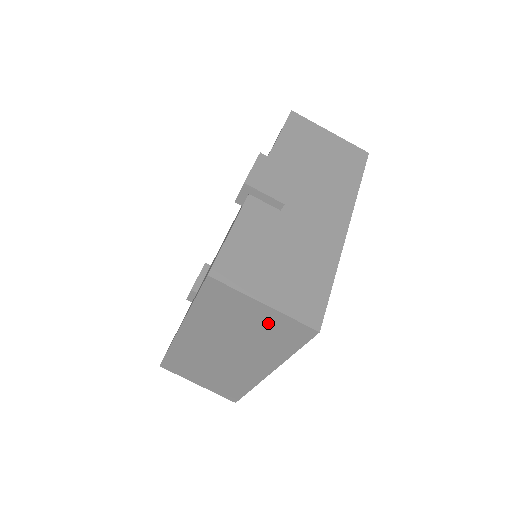
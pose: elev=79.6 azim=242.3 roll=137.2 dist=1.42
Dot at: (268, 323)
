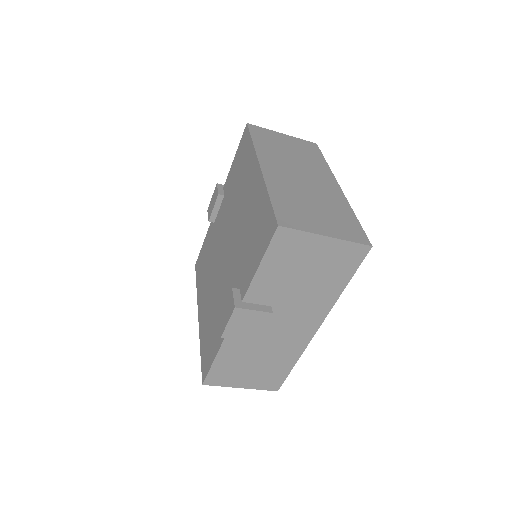
Dot at: occluded
